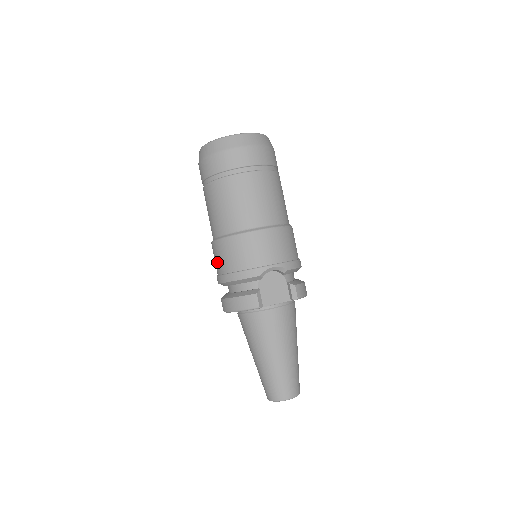
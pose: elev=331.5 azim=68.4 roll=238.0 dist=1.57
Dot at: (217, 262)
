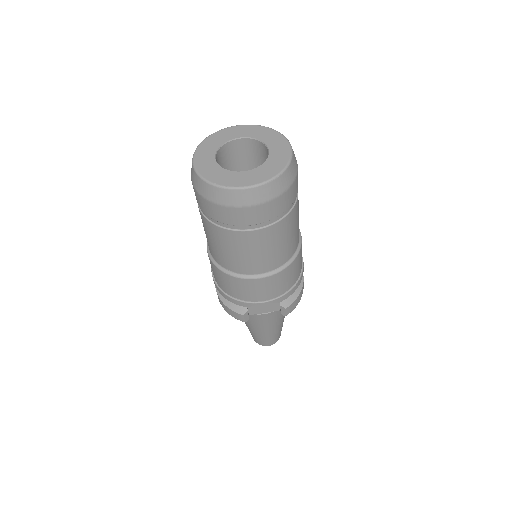
Dot at: occluded
